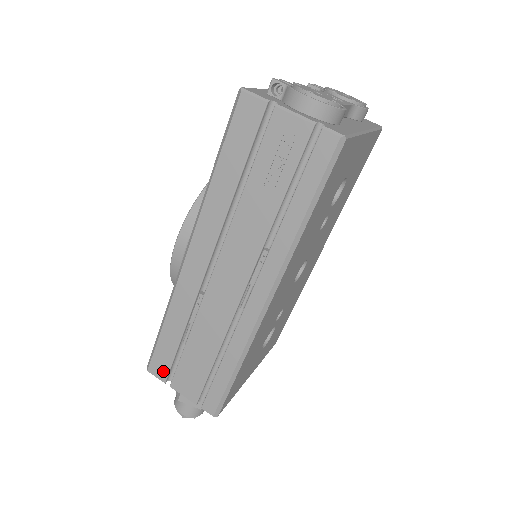
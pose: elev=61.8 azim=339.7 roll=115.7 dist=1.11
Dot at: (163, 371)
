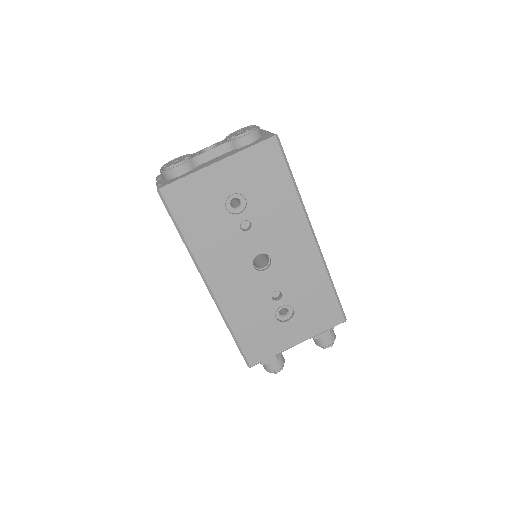
Dot at: occluded
